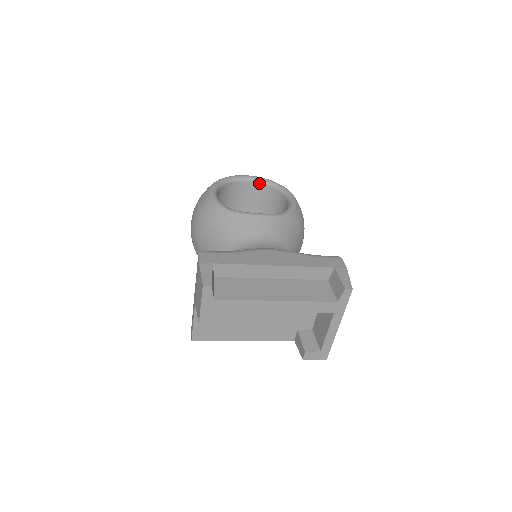
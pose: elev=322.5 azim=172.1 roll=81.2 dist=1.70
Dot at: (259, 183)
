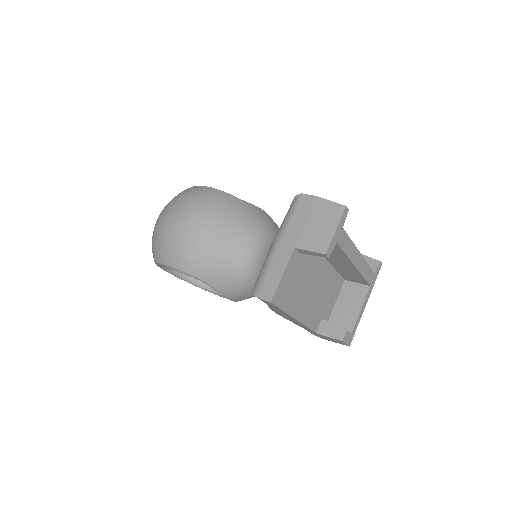
Dot at: occluded
